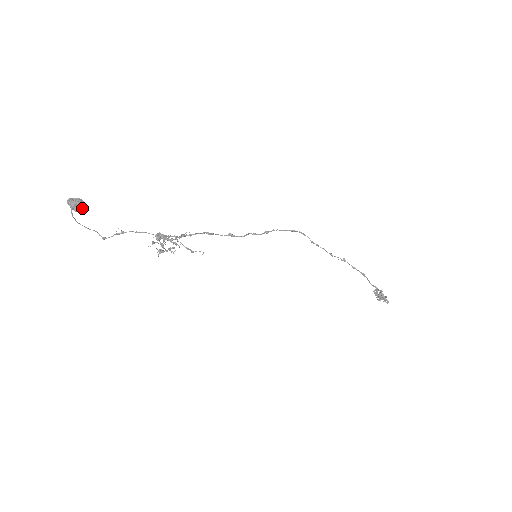
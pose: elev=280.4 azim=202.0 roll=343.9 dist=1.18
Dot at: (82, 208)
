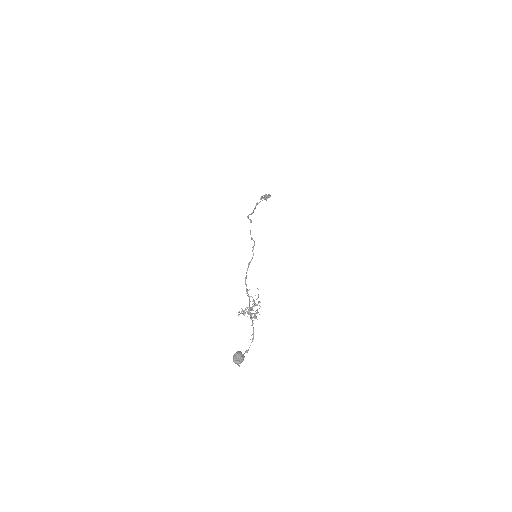
Dot at: (243, 355)
